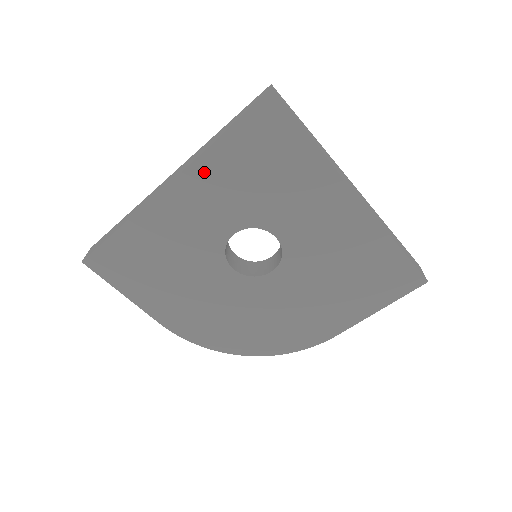
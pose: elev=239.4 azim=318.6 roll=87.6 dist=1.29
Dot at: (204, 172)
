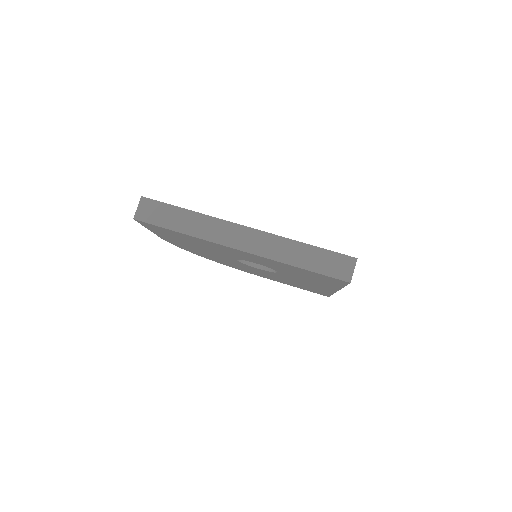
Dot at: (271, 261)
